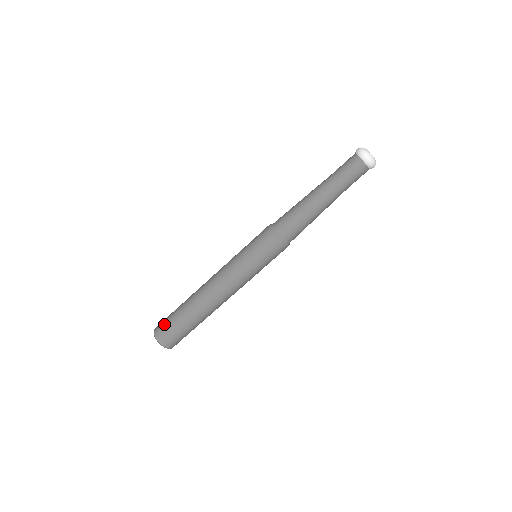
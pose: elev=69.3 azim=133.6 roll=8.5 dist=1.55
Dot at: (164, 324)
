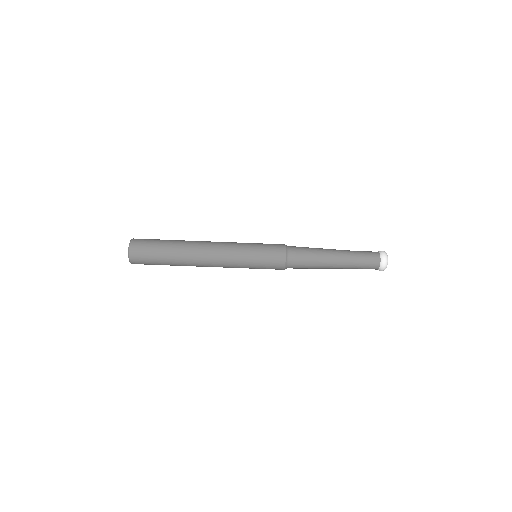
Dot at: (144, 253)
